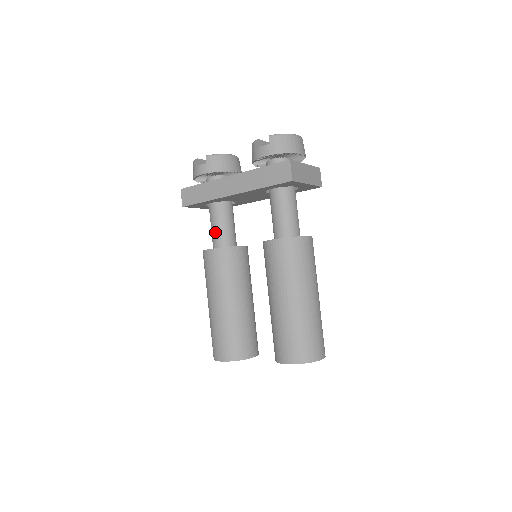
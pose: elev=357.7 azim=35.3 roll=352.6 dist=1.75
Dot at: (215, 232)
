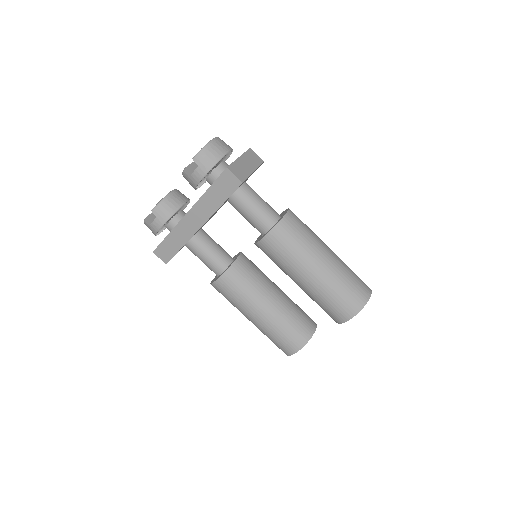
Dot at: (208, 263)
